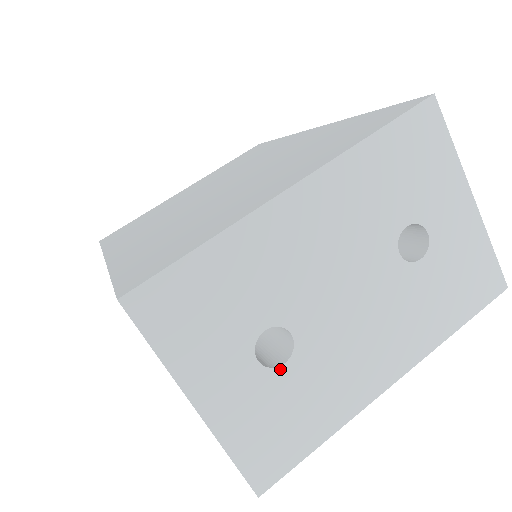
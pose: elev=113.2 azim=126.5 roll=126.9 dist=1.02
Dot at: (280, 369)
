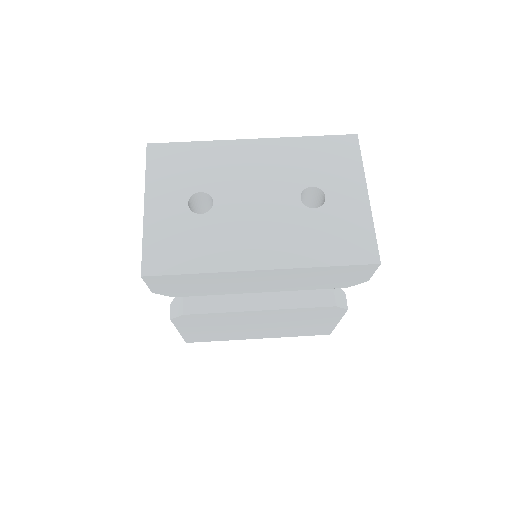
Dot at: (197, 215)
